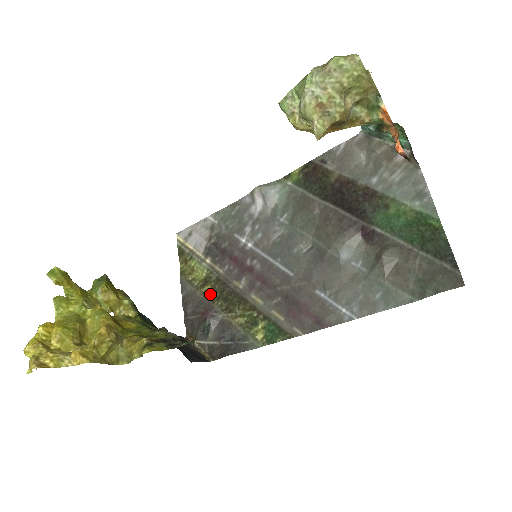
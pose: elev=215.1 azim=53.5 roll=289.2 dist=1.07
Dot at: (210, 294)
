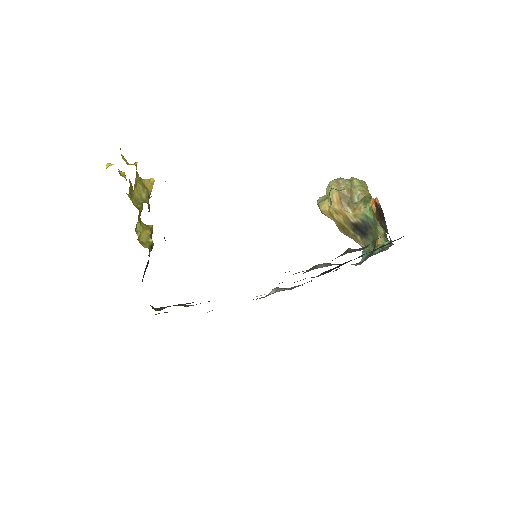
Dot at: occluded
